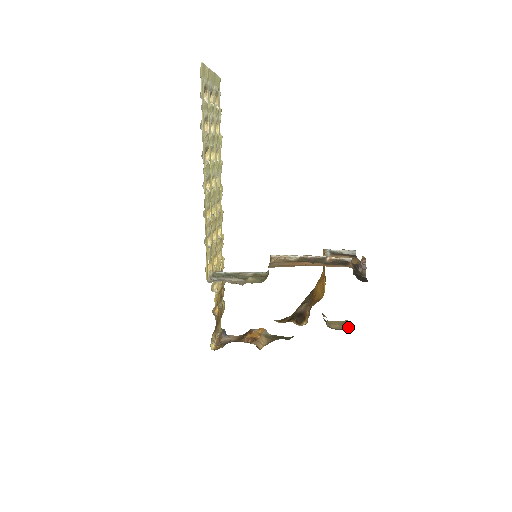
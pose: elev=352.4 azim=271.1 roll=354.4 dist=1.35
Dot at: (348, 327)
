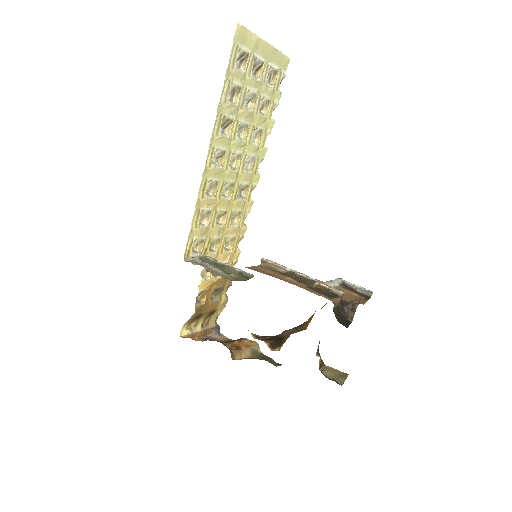
Dot at: (342, 381)
